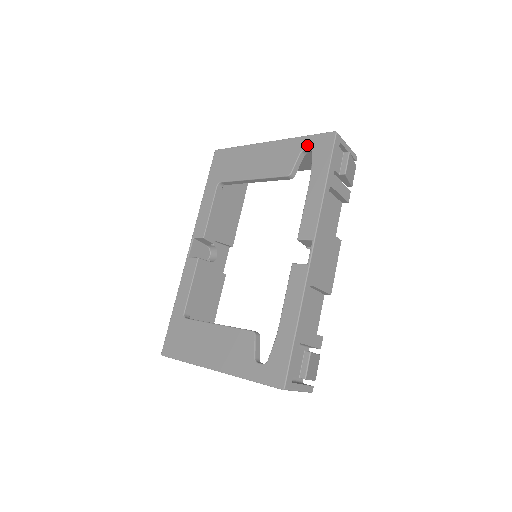
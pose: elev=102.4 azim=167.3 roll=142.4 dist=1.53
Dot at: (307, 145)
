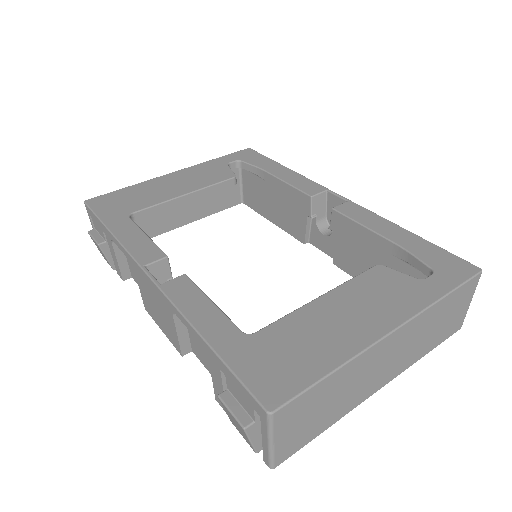
Dot at: (229, 159)
